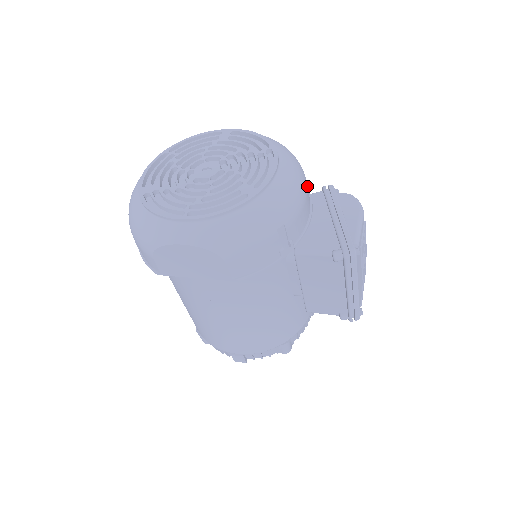
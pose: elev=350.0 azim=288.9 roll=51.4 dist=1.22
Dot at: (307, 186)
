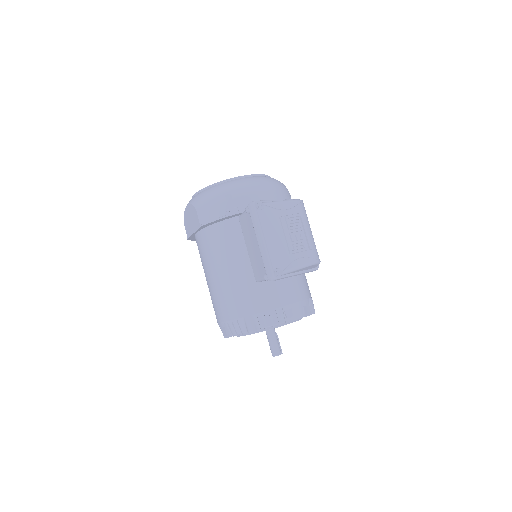
Dot at: (272, 192)
